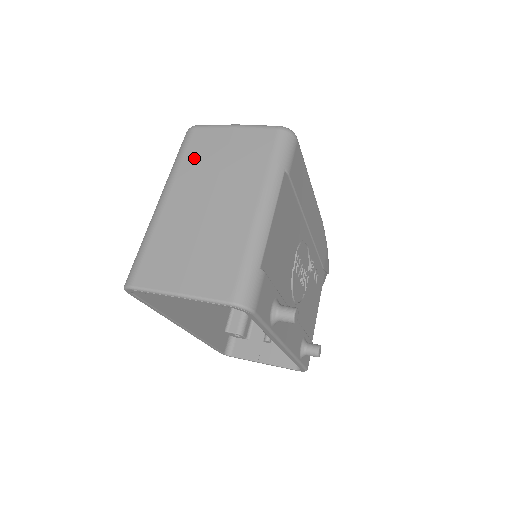
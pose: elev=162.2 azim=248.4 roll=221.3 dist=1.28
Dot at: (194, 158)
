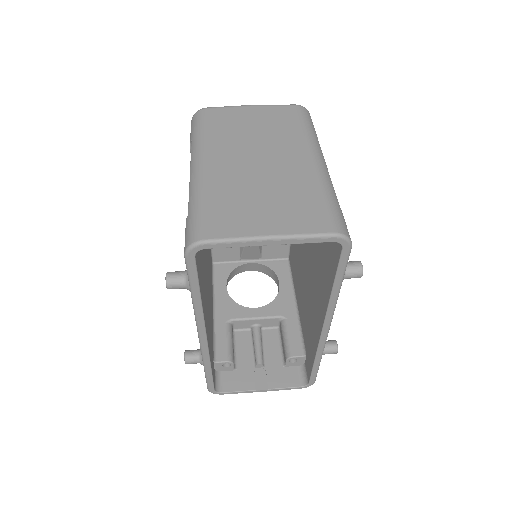
Dot at: (220, 129)
